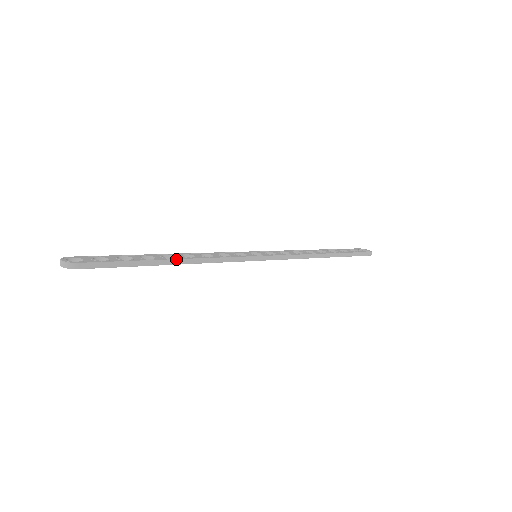
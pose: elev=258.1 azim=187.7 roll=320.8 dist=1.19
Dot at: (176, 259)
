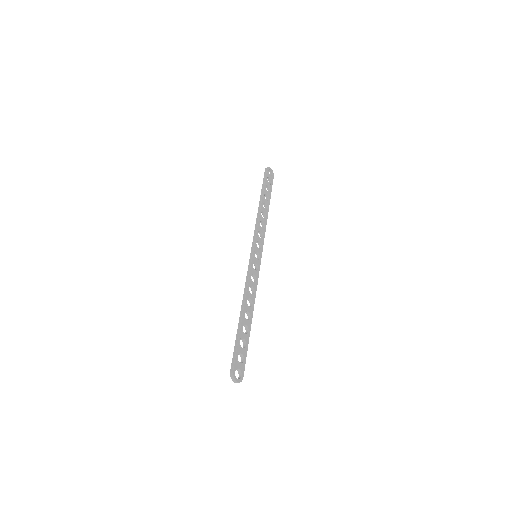
Dot at: occluded
